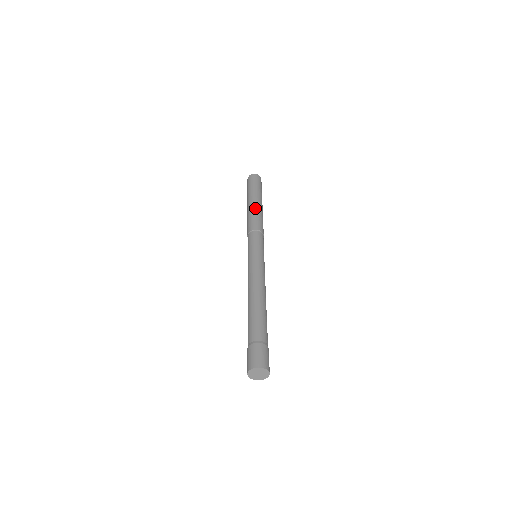
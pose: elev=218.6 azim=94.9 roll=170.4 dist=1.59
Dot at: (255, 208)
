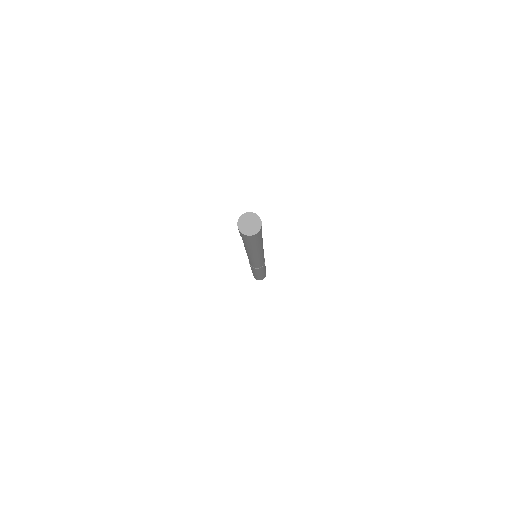
Dot at: occluded
